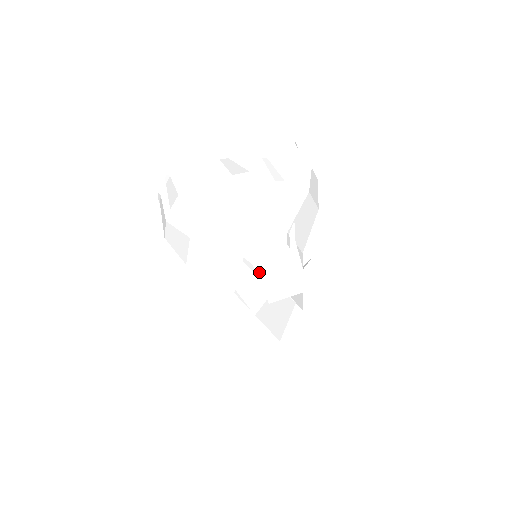
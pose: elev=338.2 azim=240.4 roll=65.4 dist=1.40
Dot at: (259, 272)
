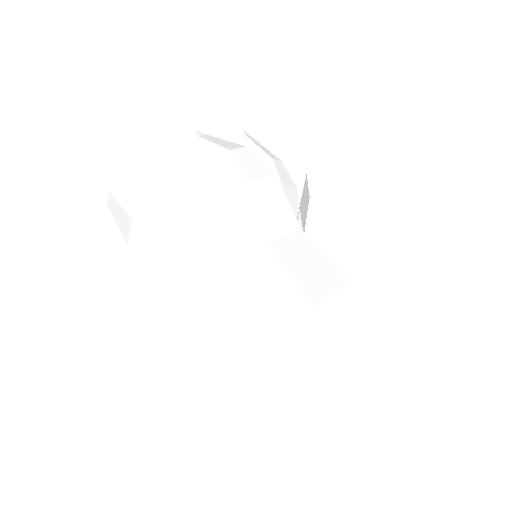
Dot at: (290, 268)
